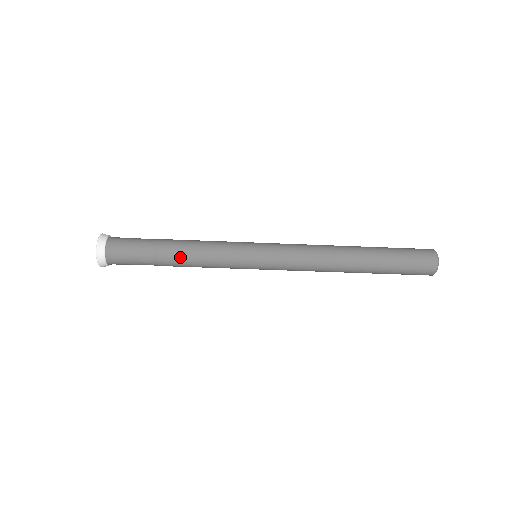
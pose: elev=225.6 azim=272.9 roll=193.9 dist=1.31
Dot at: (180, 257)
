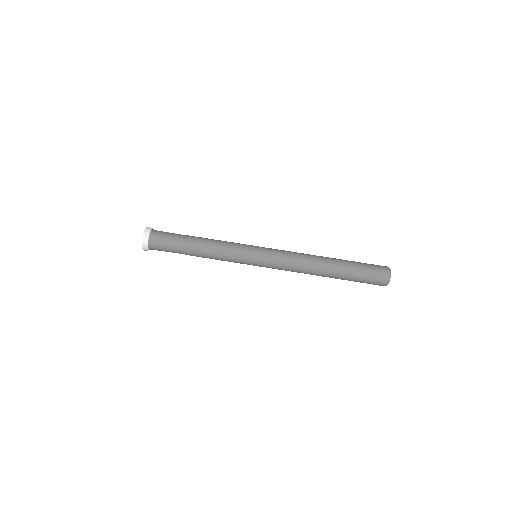
Dot at: (201, 245)
